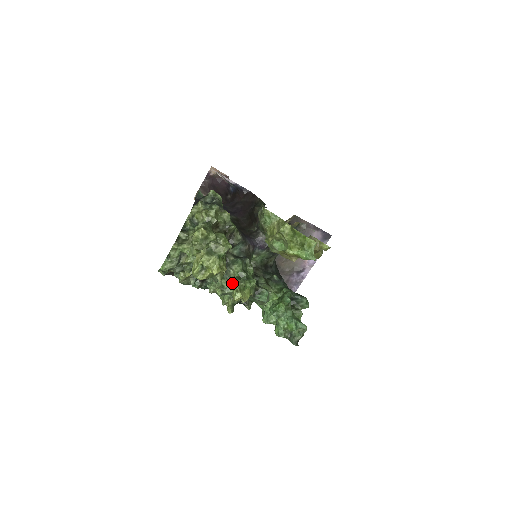
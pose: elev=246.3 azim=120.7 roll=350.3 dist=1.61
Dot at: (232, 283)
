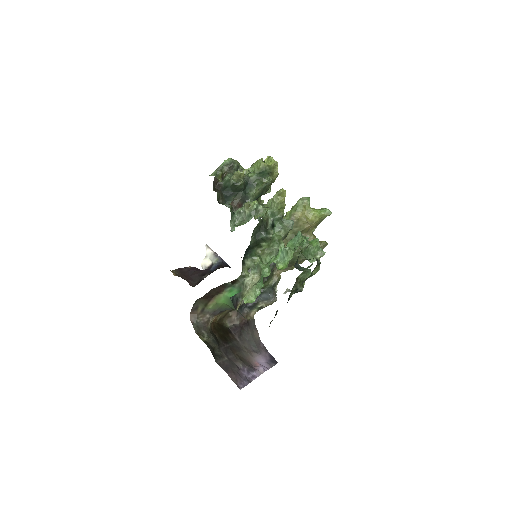
Dot at: (271, 198)
